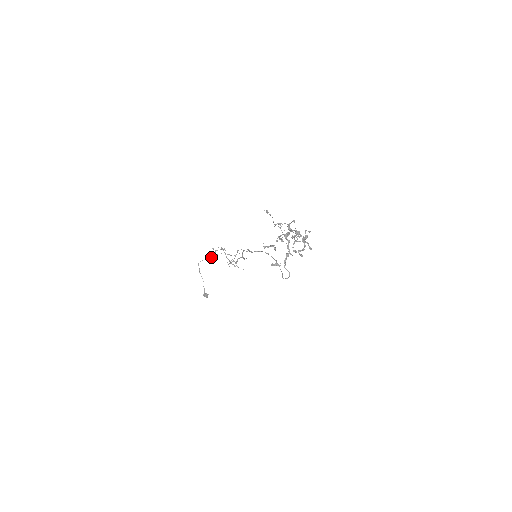
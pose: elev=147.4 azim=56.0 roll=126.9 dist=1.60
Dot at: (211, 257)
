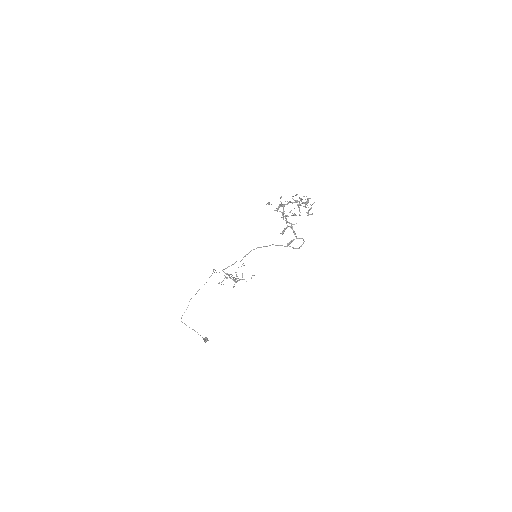
Dot at: (188, 305)
